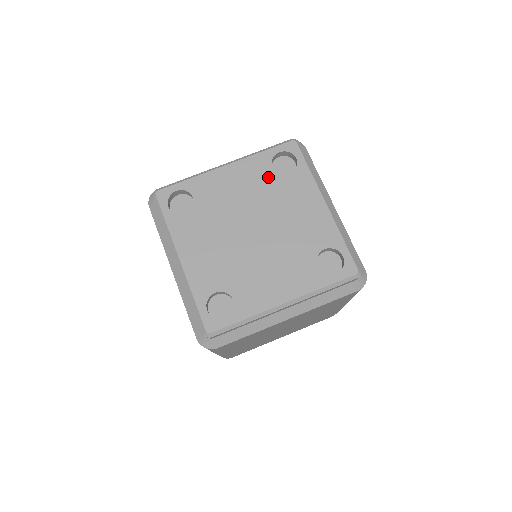
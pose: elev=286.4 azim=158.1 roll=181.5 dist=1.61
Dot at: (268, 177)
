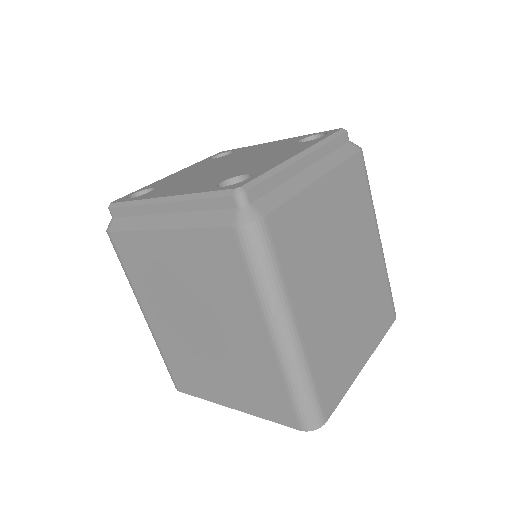
Dot at: (288, 144)
